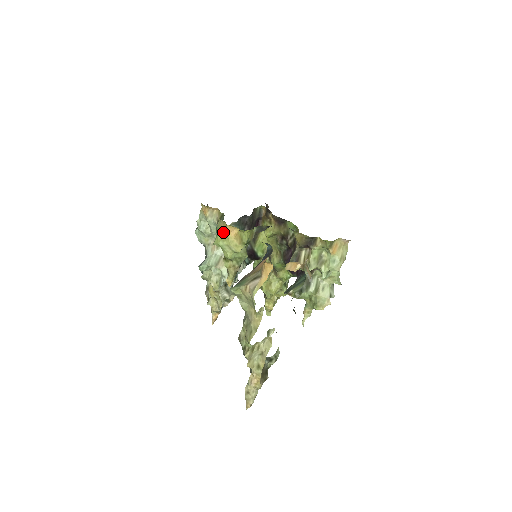
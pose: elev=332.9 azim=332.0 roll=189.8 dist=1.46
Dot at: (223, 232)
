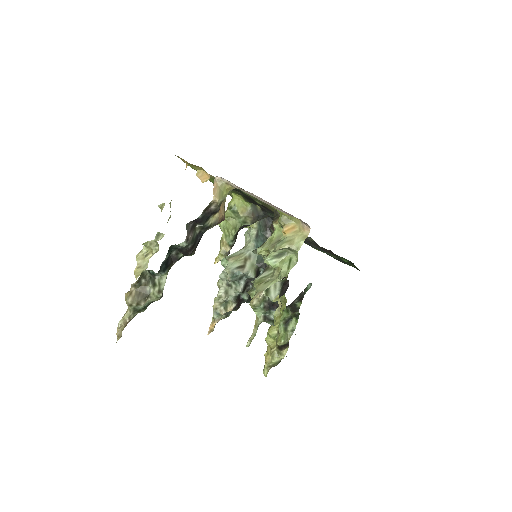
Dot at: occluded
